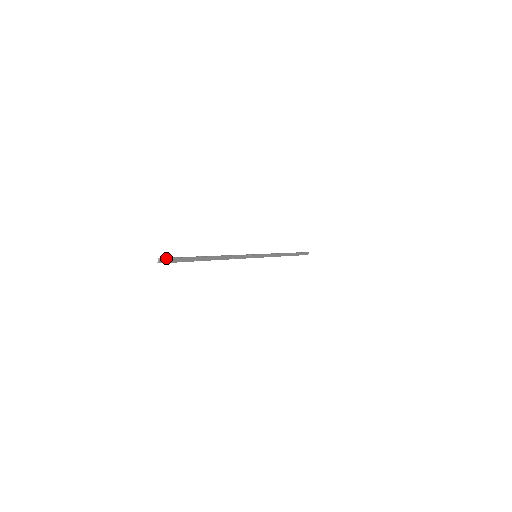
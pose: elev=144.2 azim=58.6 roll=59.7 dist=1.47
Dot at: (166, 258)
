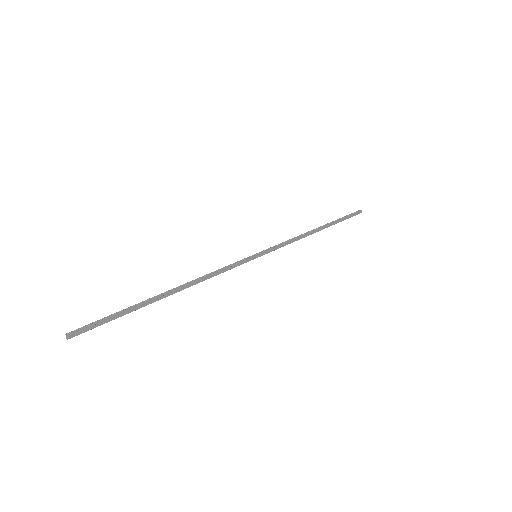
Dot at: (79, 329)
